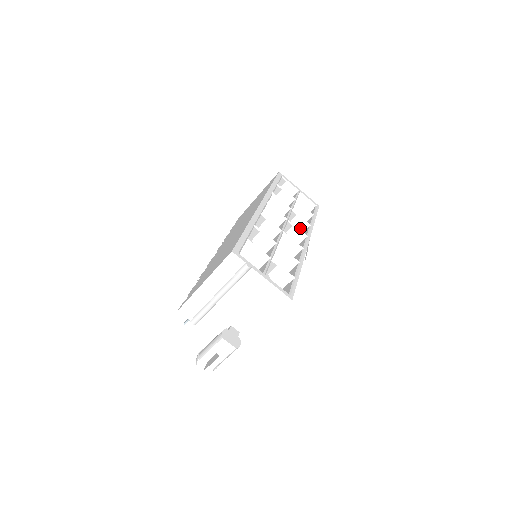
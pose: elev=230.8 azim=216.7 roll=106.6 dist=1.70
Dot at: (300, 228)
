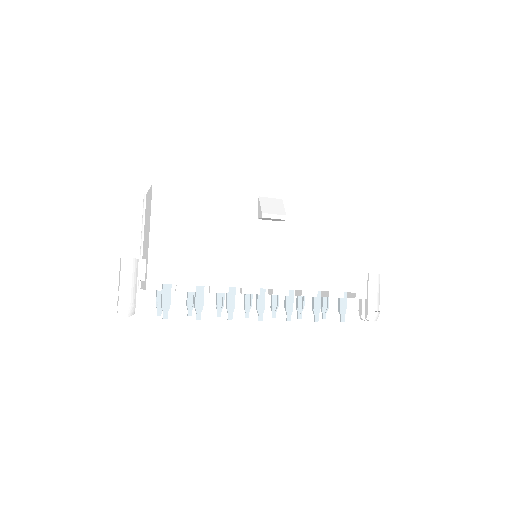
Dot at: occluded
